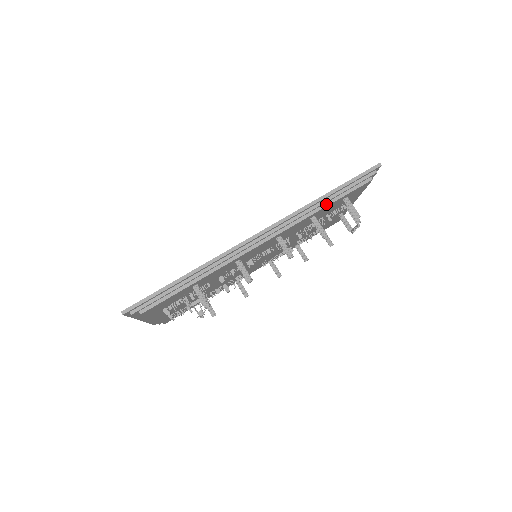
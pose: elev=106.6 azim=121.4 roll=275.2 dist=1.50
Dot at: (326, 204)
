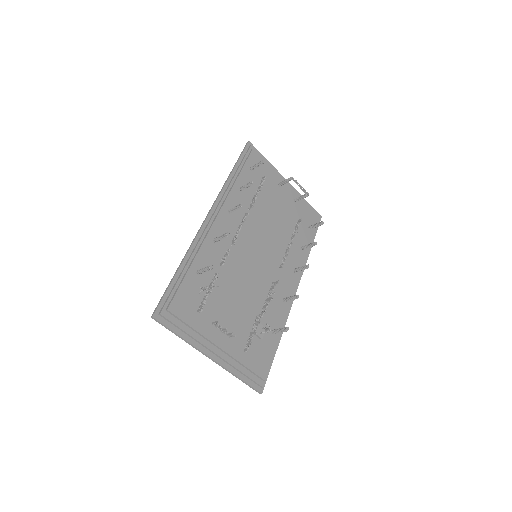
Dot at: (237, 176)
